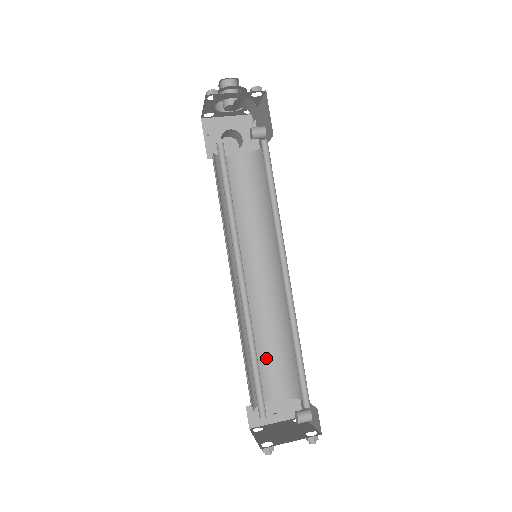
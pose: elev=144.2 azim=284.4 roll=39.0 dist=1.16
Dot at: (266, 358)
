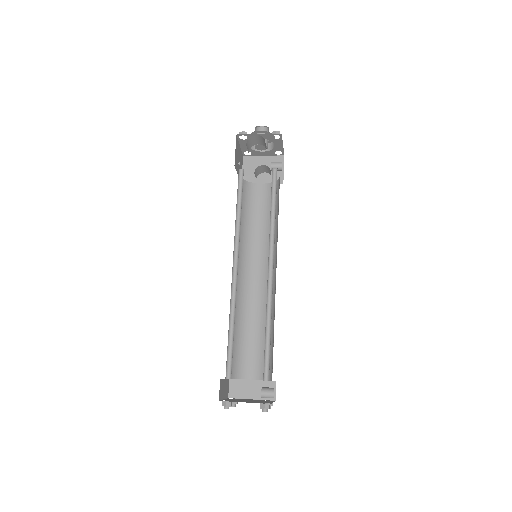
Dot at: (254, 343)
